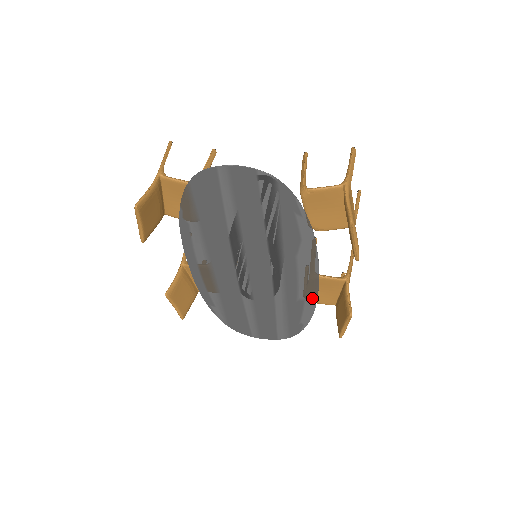
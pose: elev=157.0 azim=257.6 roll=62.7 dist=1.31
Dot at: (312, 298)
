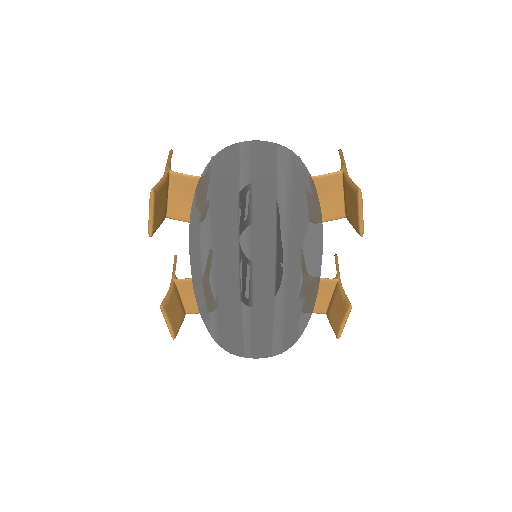
Dot at: (312, 294)
